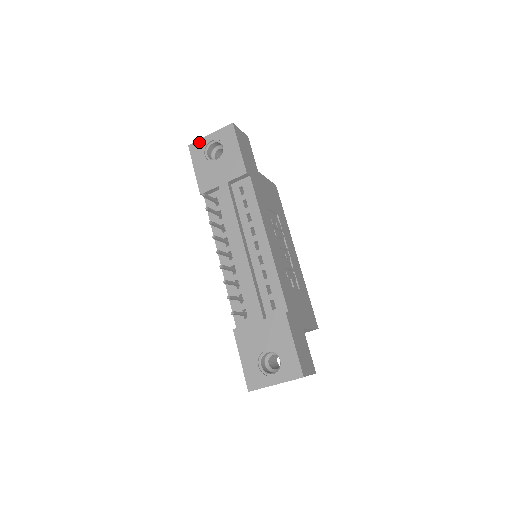
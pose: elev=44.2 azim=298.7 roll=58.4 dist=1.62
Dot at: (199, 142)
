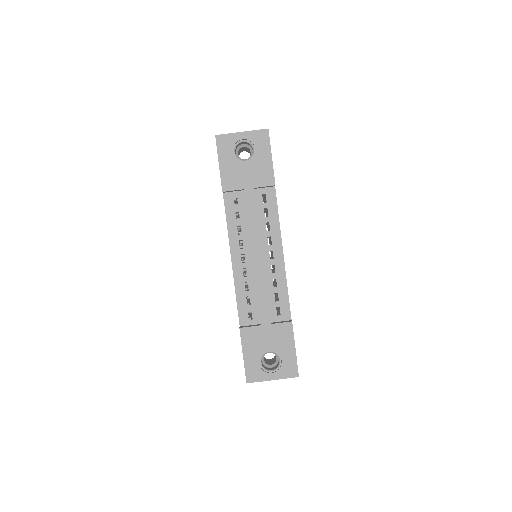
Dot at: (228, 136)
